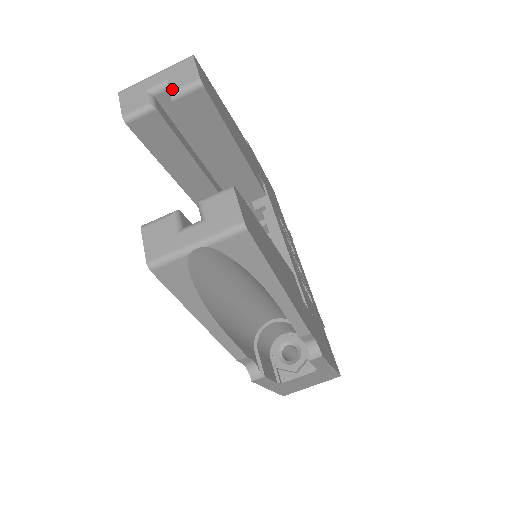
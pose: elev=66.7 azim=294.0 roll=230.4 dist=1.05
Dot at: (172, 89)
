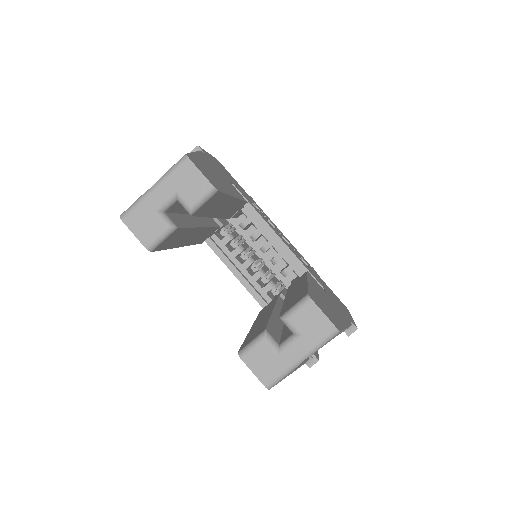
Dot at: (187, 205)
